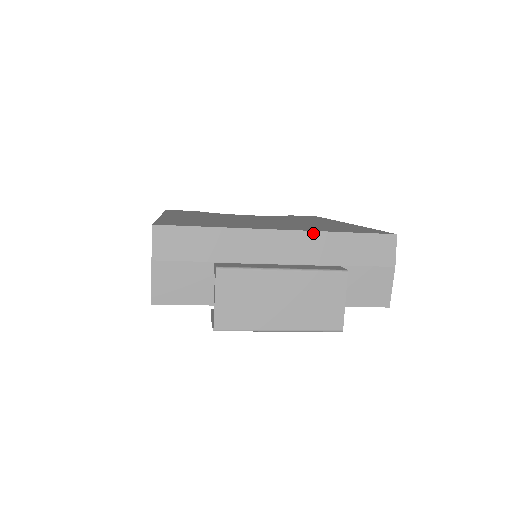
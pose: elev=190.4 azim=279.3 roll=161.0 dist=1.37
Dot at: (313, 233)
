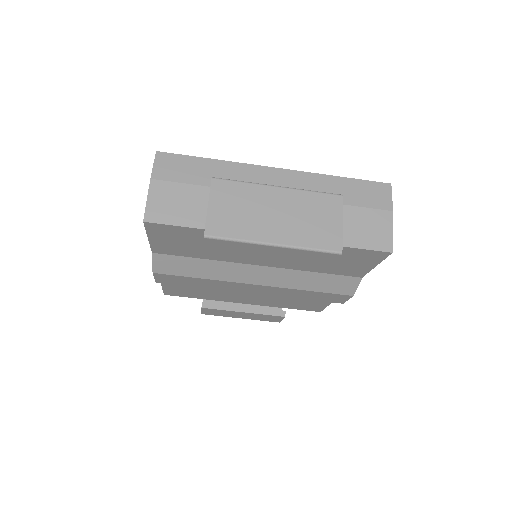
Dot at: (308, 174)
